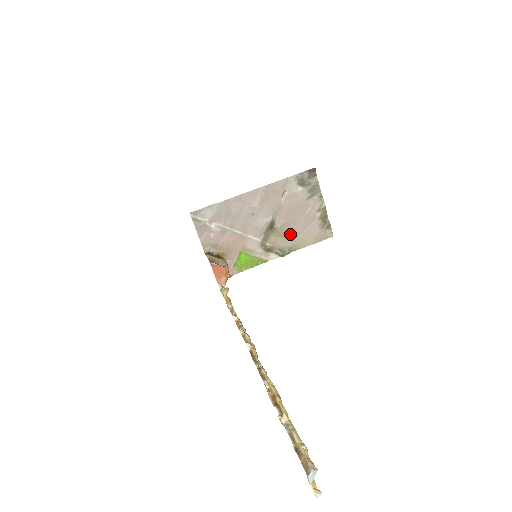
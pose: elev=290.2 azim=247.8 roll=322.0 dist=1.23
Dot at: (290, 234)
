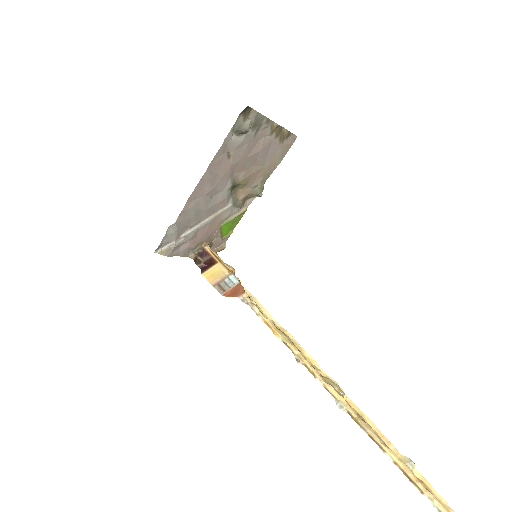
Dot at: (255, 174)
